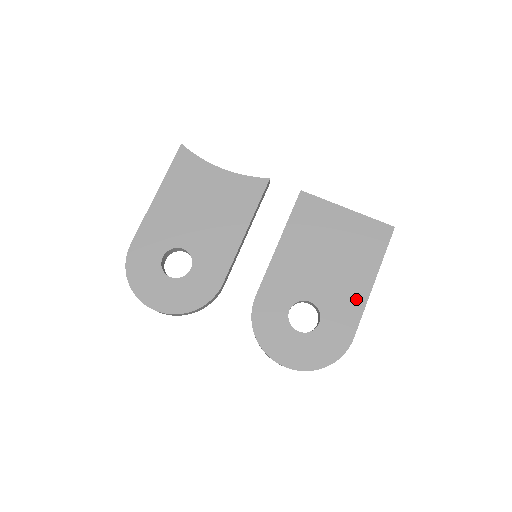
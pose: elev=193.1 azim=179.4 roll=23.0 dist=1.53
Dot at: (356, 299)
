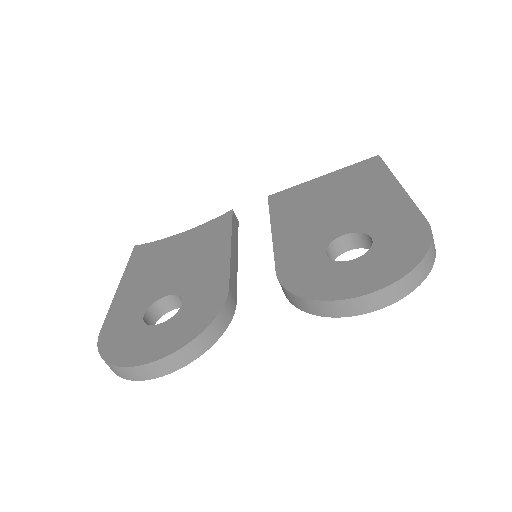
Dot at: (394, 202)
